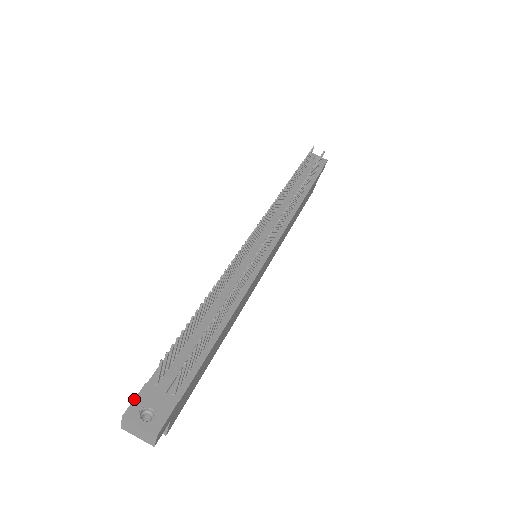
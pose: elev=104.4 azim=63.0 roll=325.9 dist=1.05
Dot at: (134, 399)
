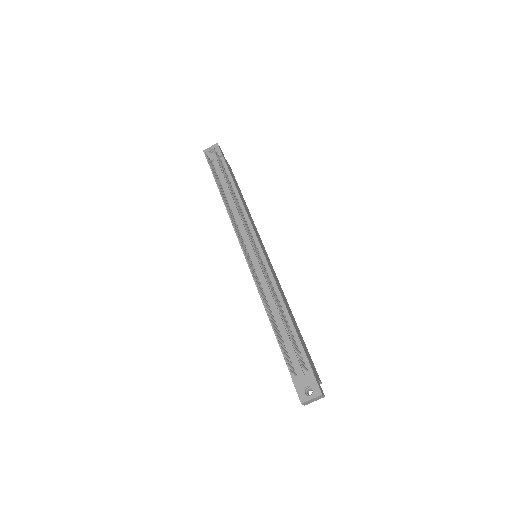
Dot at: (297, 392)
